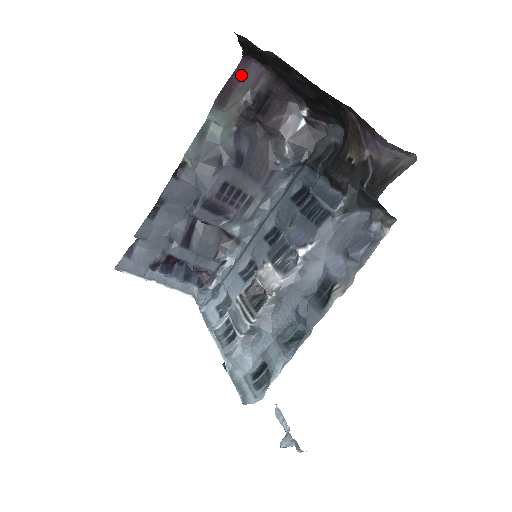
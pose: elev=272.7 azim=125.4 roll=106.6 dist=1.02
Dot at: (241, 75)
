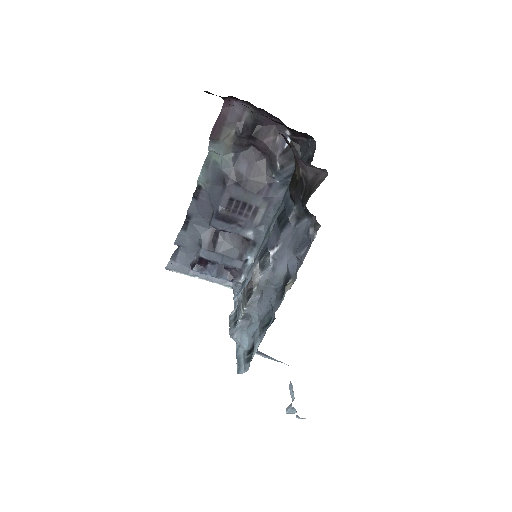
Dot at: (227, 113)
